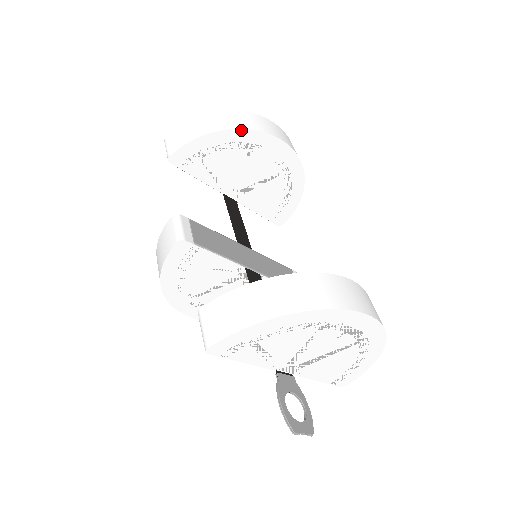
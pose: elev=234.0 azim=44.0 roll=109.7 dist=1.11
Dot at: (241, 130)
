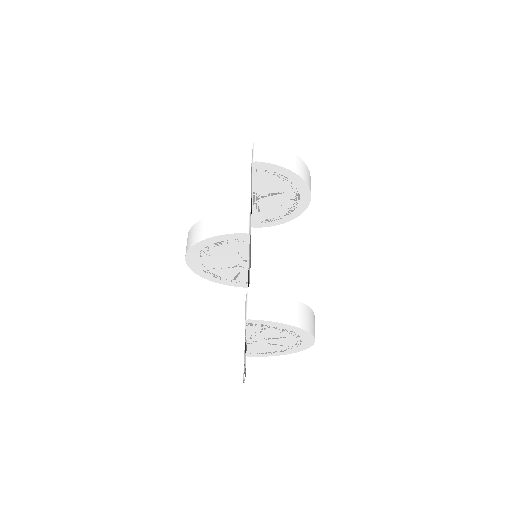
Dot at: (303, 180)
